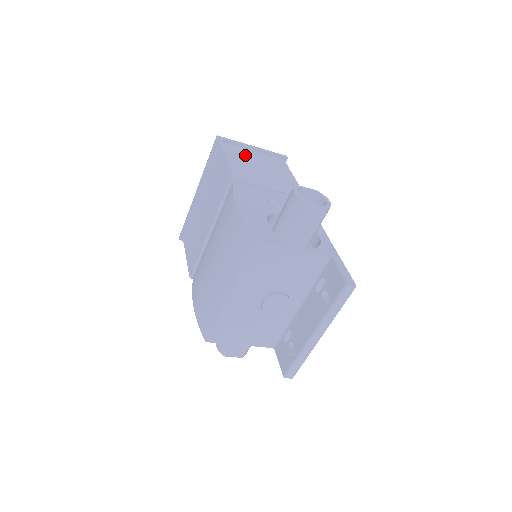
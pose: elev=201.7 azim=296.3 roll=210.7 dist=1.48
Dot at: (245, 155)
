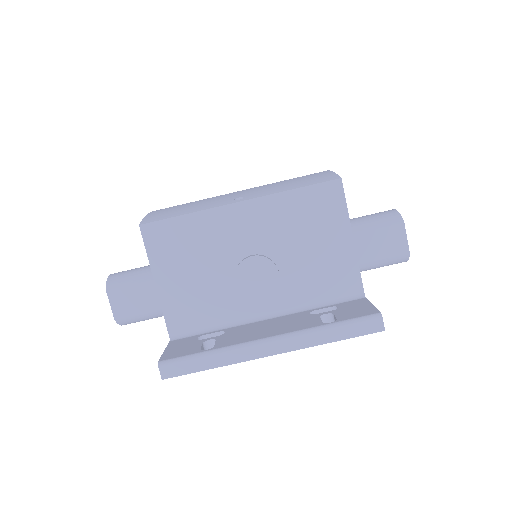
Dot at: occluded
